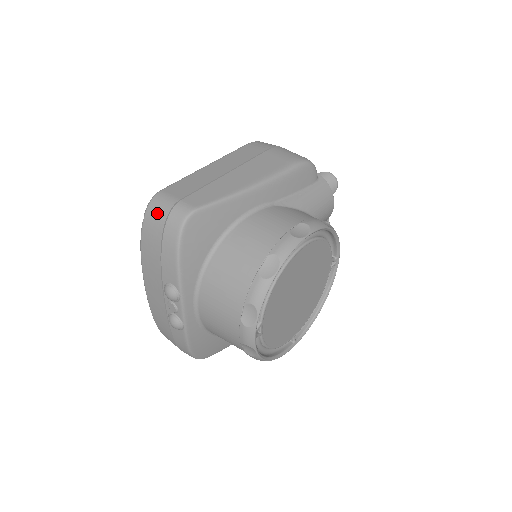
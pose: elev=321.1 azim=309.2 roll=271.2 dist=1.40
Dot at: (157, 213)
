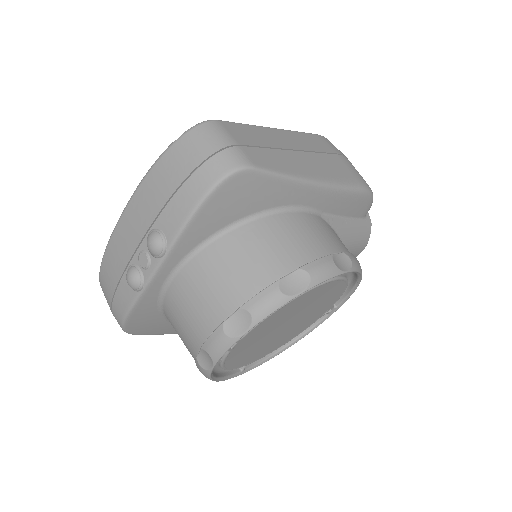
Dot at: (201, 142)
